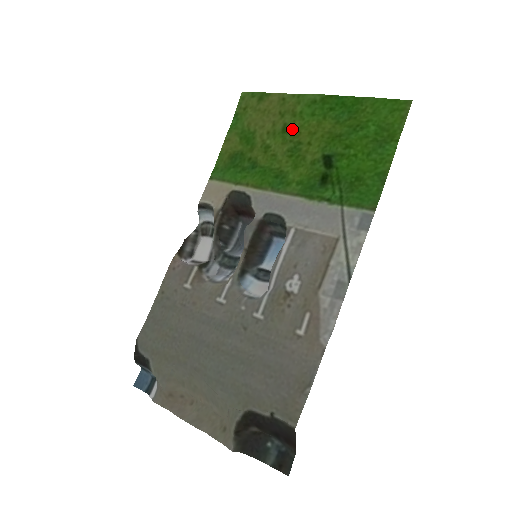
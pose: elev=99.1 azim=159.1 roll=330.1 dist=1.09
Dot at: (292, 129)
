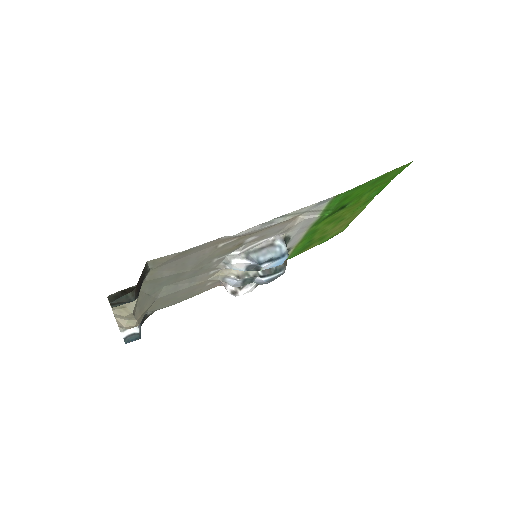
Dot at: (344, 217)
